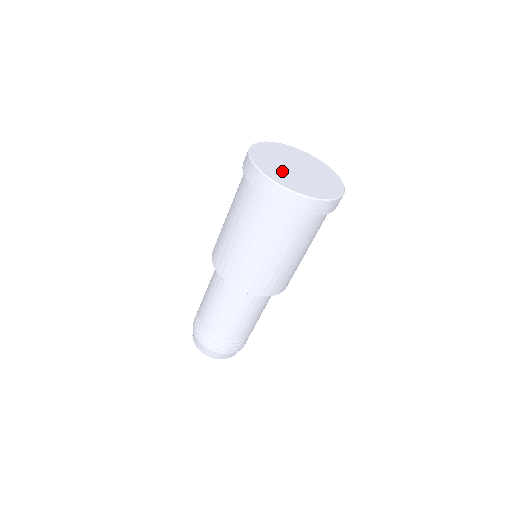
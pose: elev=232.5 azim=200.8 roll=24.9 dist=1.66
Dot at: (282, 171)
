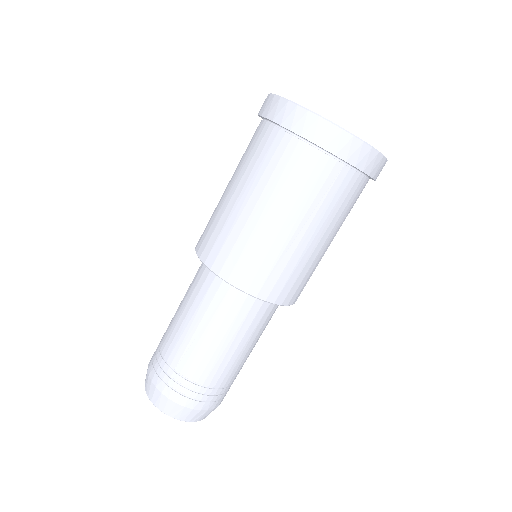
Dot at: occluded
